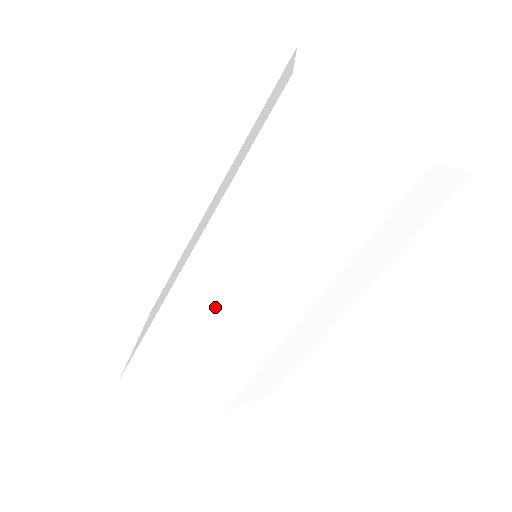
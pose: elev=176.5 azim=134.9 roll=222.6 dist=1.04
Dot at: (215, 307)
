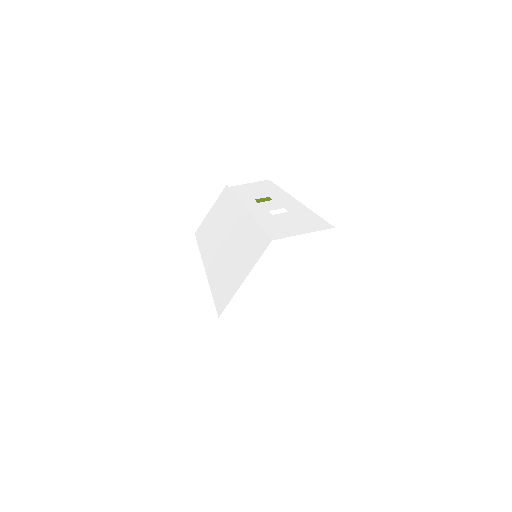
Dot at: occluded
